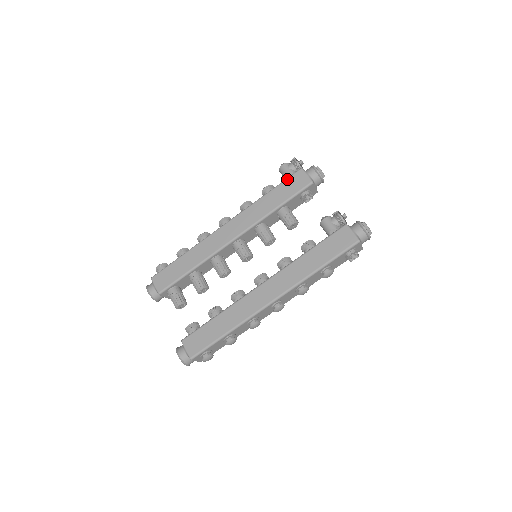
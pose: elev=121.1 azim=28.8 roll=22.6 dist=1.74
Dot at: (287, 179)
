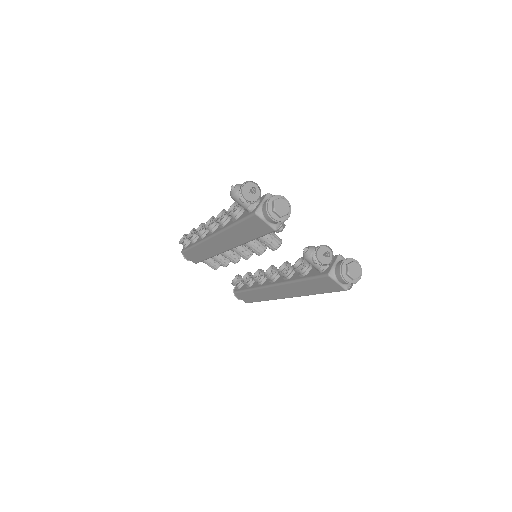
Dot at: (246, 220)
